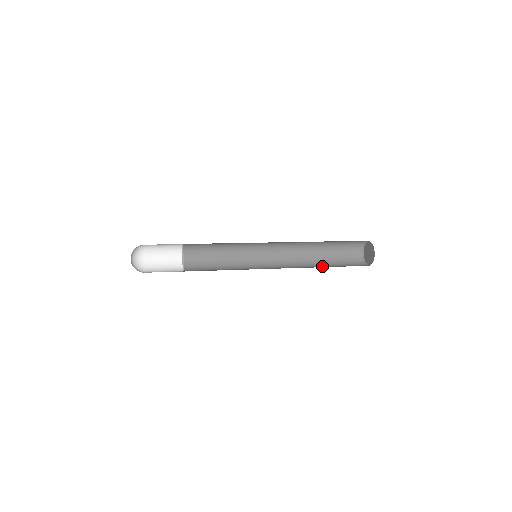
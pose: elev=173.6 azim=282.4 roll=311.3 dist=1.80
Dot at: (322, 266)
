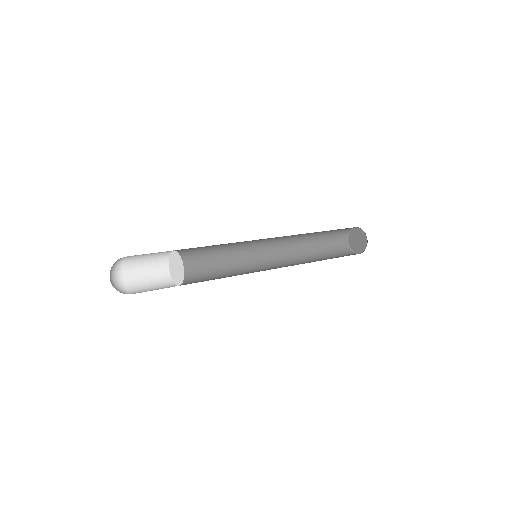
Dot at: occluded
